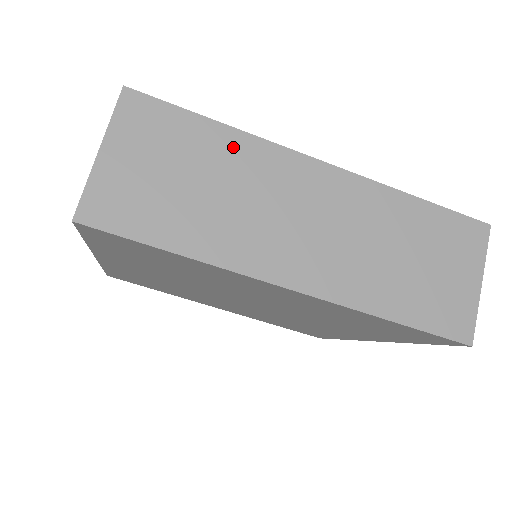
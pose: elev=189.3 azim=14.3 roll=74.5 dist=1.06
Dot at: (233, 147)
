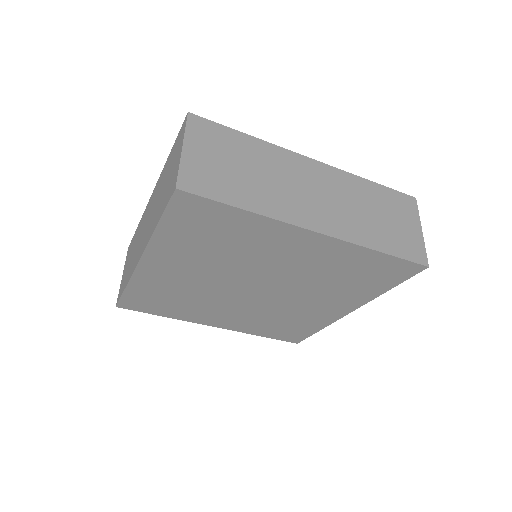
Dot at: (261, 149)
